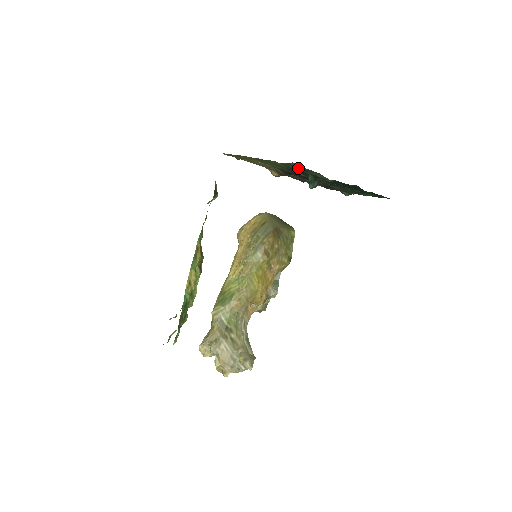
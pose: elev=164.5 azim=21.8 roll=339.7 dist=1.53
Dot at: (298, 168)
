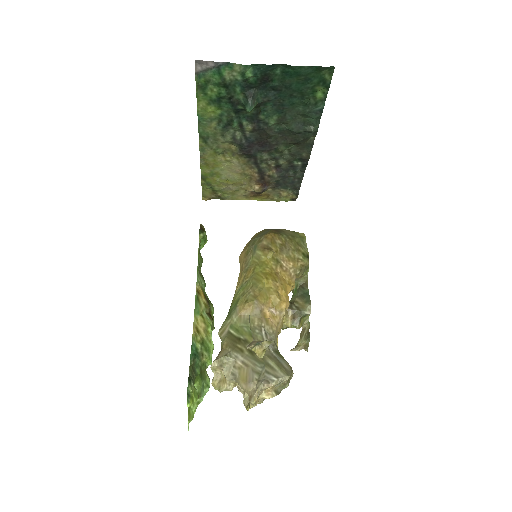
Dot at: (212, 78)
